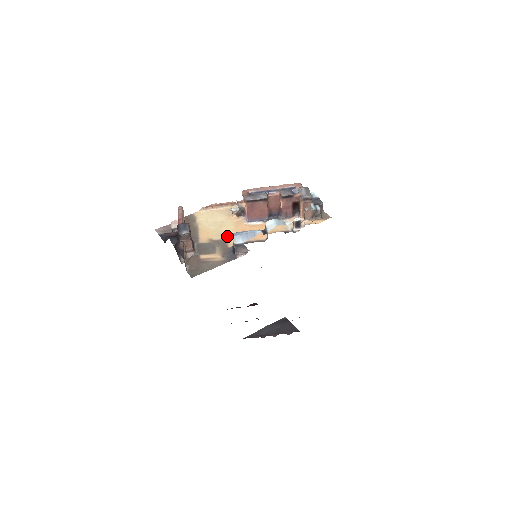
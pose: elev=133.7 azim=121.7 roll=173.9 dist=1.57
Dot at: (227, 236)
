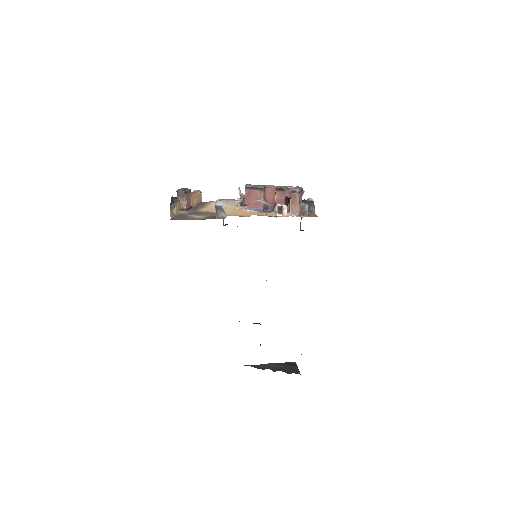
Dot at: occluded
